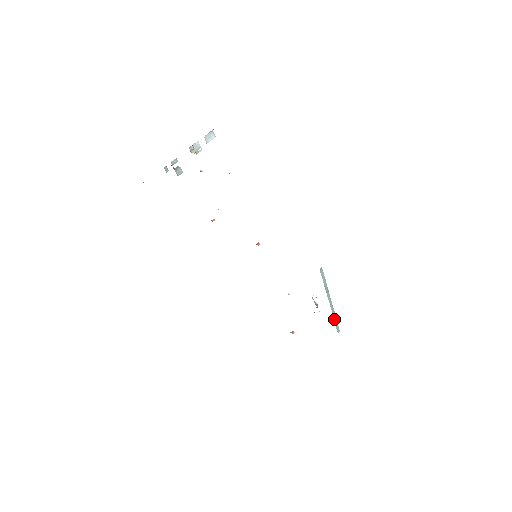
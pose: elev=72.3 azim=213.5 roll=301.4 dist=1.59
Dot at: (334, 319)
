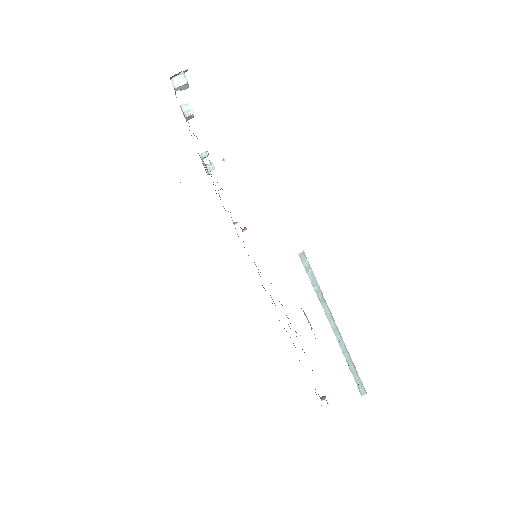
Dot at: (348, 362)
